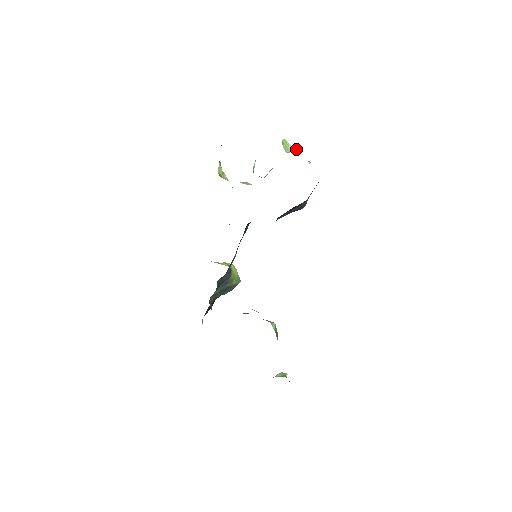
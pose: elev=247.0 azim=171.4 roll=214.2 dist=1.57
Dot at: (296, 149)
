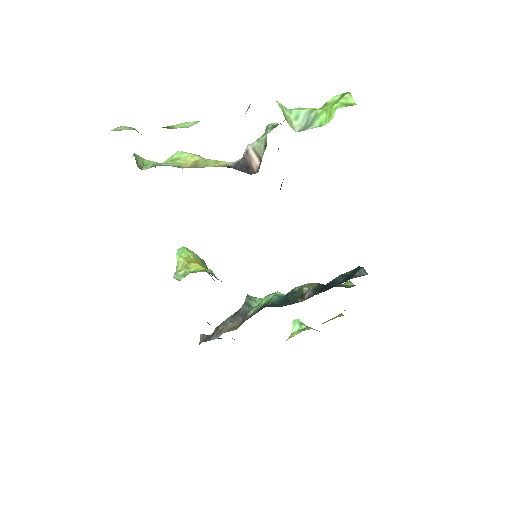
Dot at: (300, 113)
